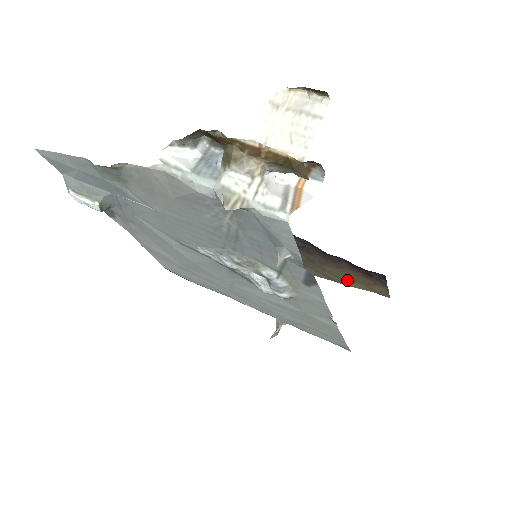
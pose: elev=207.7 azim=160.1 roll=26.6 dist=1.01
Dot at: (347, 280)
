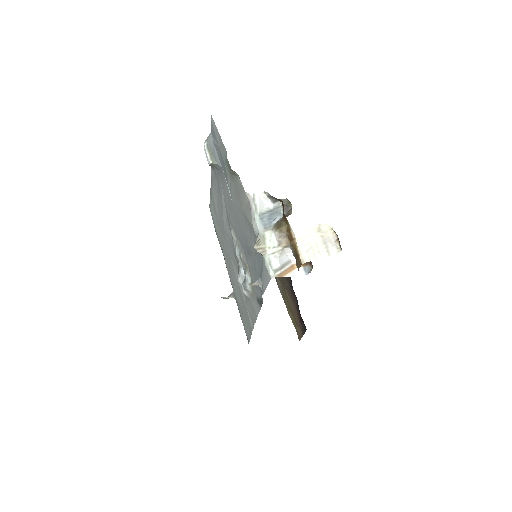
Dot at: (290, 309)
